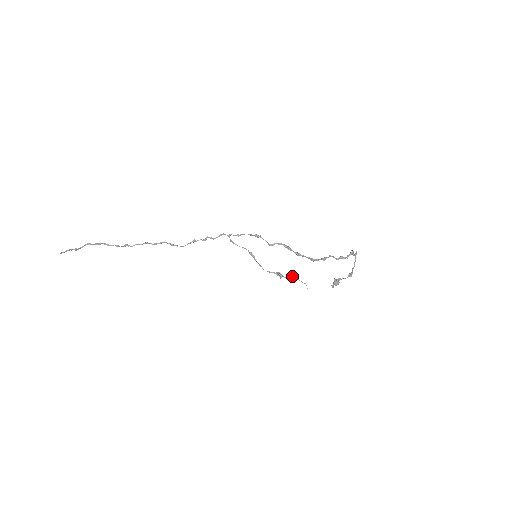
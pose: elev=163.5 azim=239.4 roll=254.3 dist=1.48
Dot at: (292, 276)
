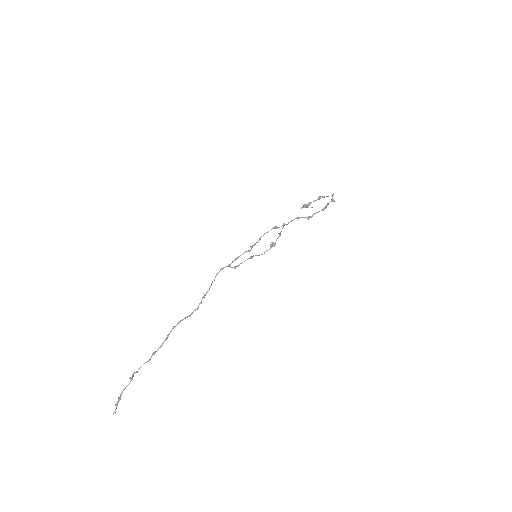
Dot at: occluded
